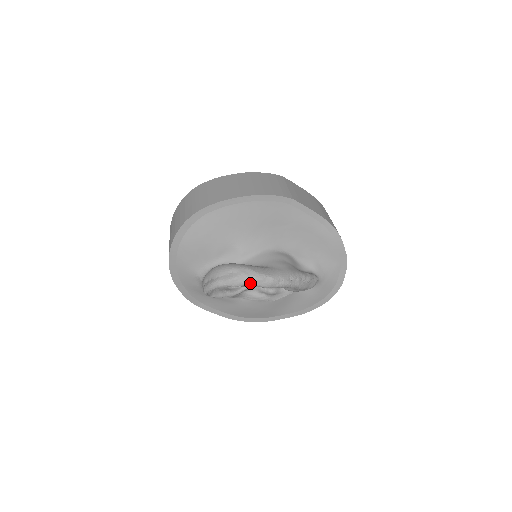
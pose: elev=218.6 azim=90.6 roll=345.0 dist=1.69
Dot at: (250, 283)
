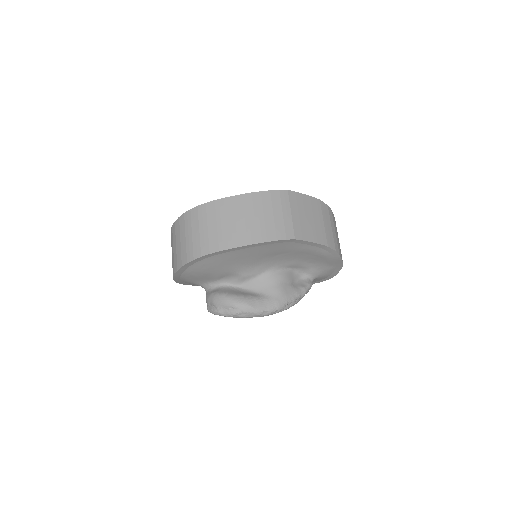
Dot at: (249, 317)
